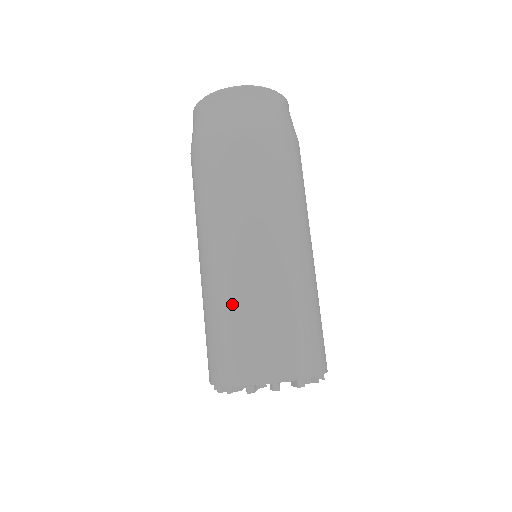
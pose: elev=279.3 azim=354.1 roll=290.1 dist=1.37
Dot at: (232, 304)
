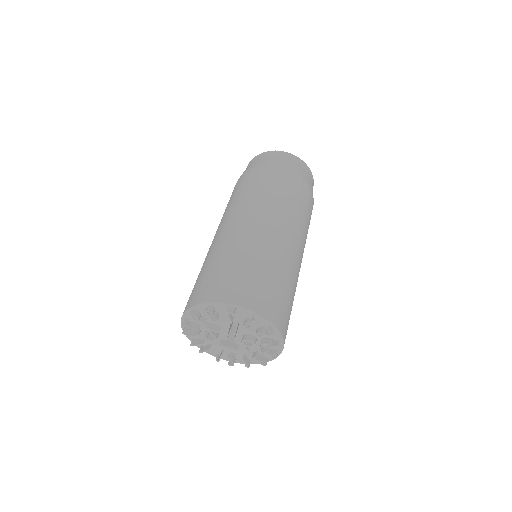
Dot at: (206, 261)
